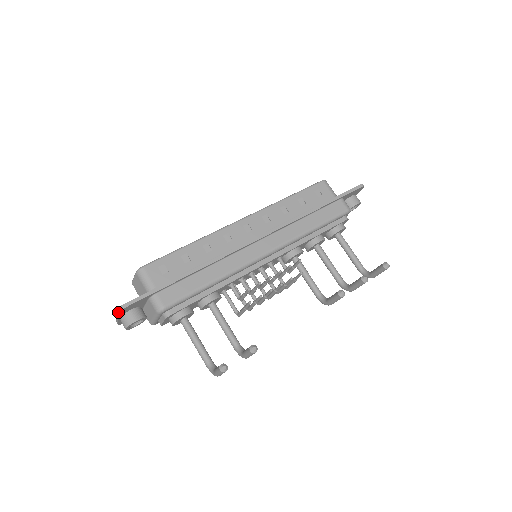
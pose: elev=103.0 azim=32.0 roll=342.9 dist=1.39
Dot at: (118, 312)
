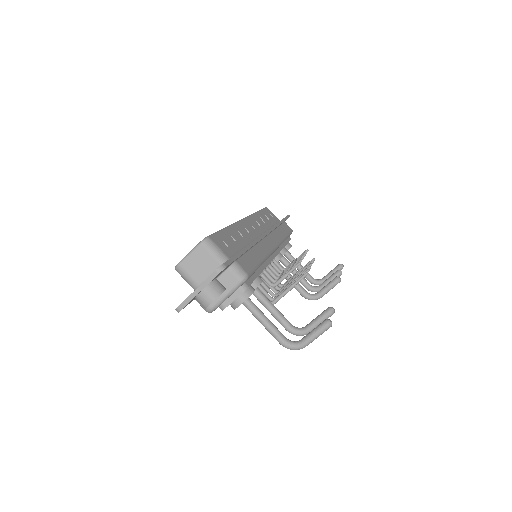
Dot at: (220, 272)
